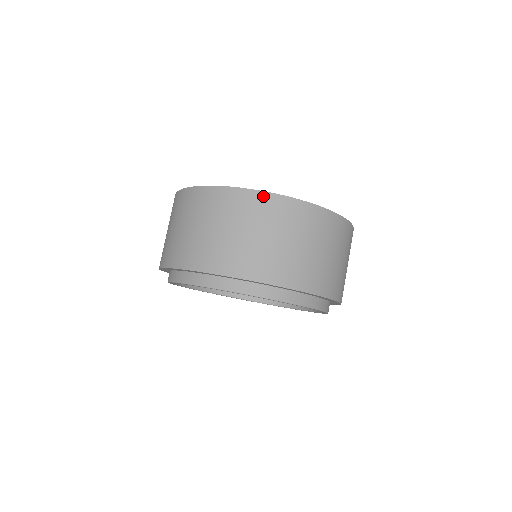
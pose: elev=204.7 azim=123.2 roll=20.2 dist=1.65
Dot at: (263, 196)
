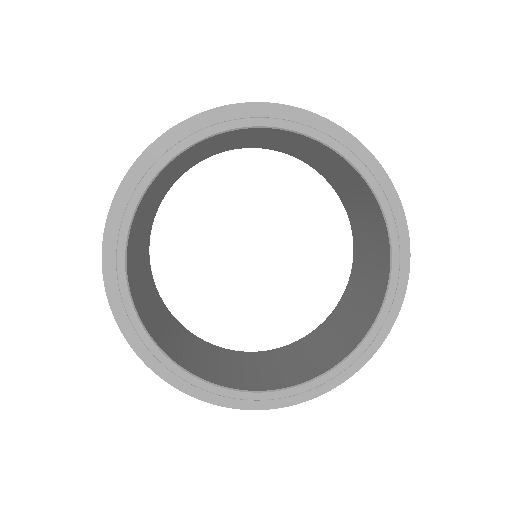
Dot at: occluded
